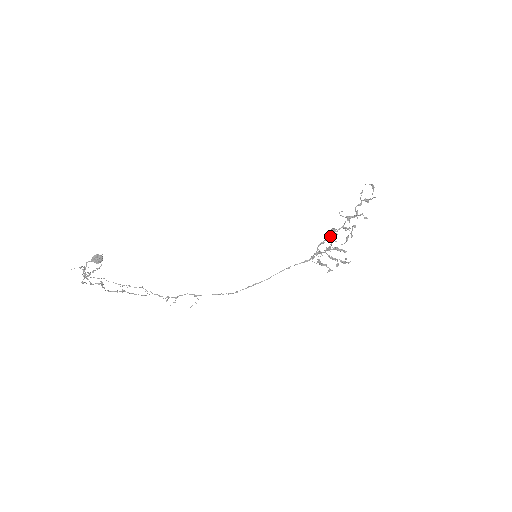
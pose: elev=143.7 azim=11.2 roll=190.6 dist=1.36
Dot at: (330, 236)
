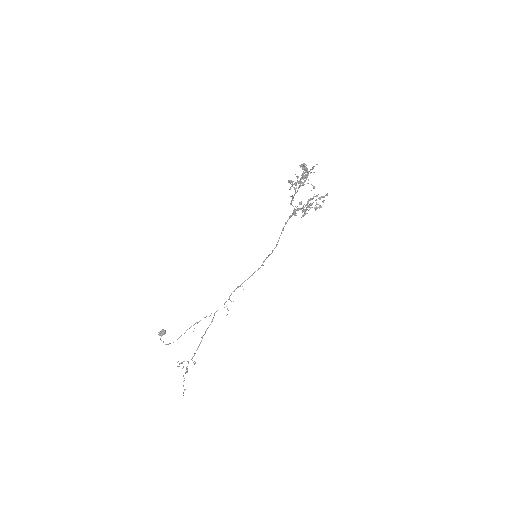
Dot at: (294, 195)
